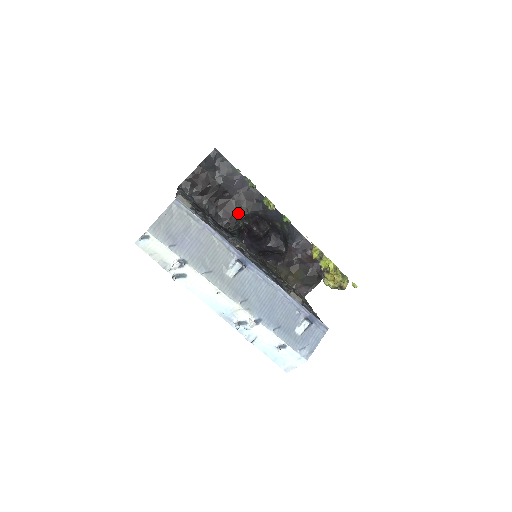
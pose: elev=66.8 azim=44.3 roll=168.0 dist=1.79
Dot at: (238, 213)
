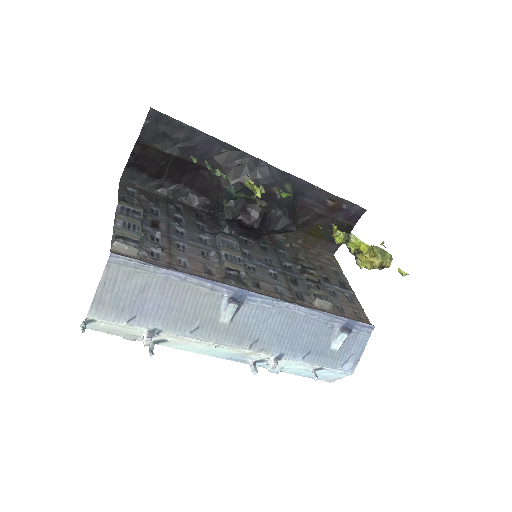
Dot at: (216, 187)
